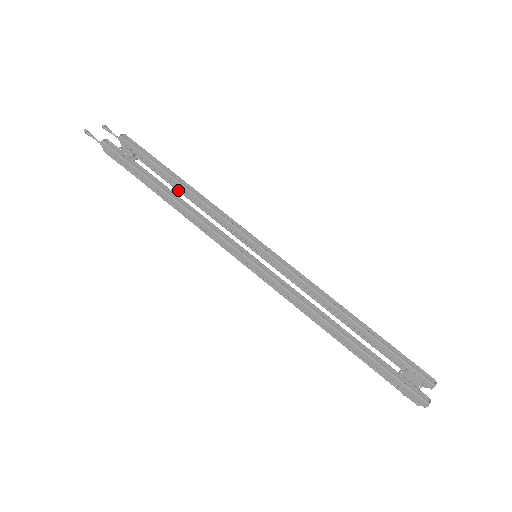
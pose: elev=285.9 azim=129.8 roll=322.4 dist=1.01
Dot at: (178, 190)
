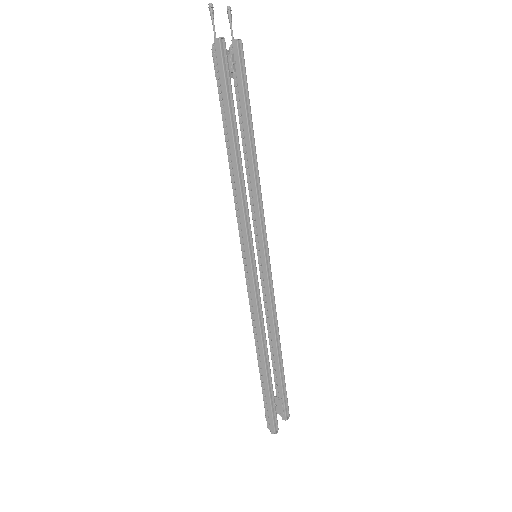
Dot at: (243, 143)
